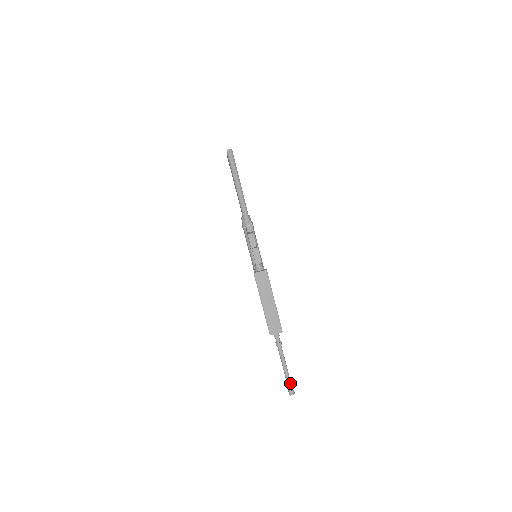
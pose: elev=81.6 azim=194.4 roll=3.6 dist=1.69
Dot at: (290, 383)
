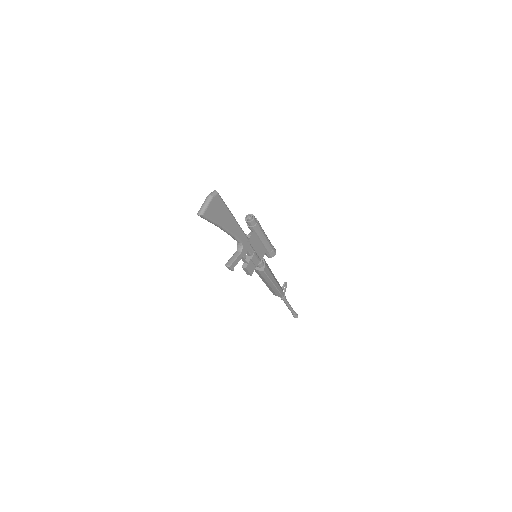
Dot at: (293, 313)
